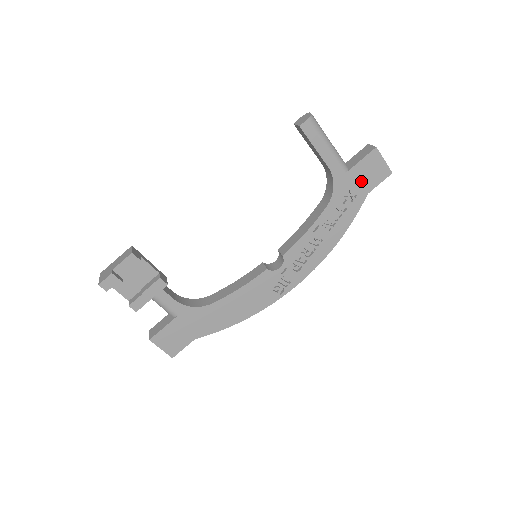
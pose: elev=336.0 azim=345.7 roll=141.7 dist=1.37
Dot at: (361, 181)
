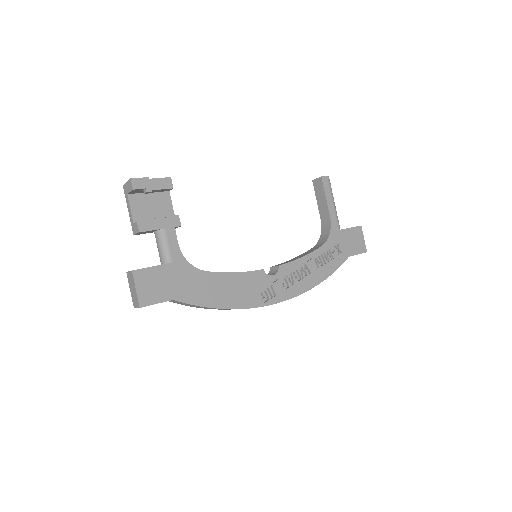
Dot at: (347, 243)
